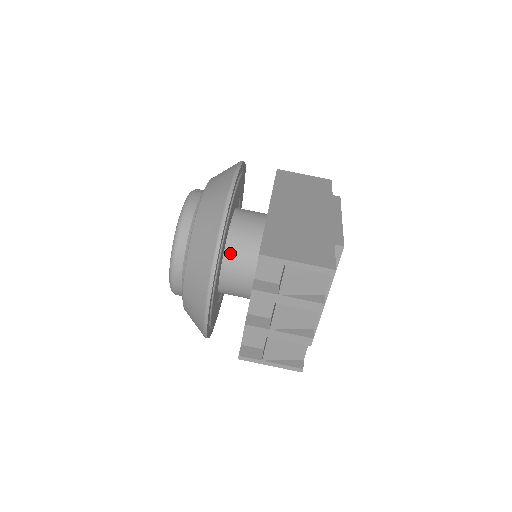
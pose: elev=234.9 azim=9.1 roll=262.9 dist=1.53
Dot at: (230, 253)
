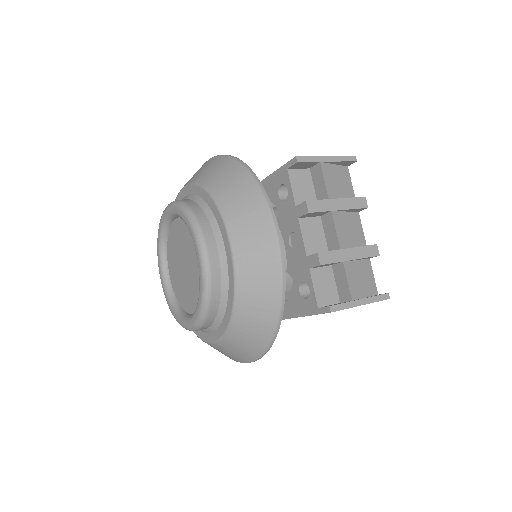
Dot at: occluded
